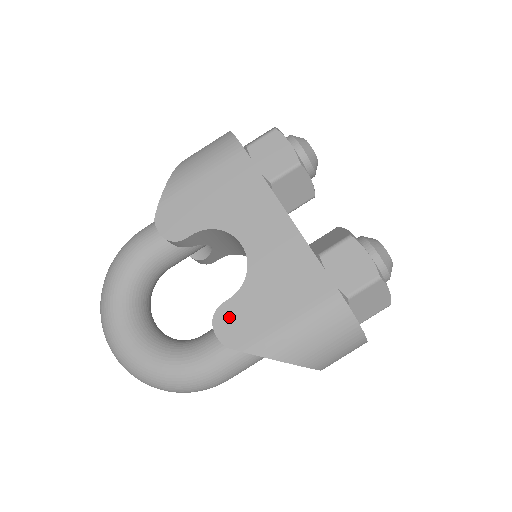
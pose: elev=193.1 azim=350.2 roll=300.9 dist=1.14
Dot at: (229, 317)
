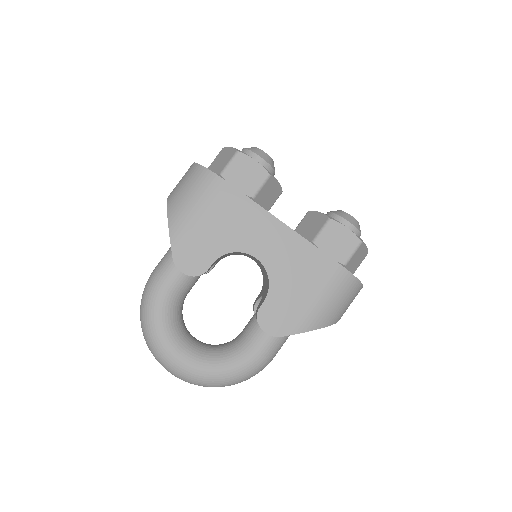
Dot at: (269, 315)
